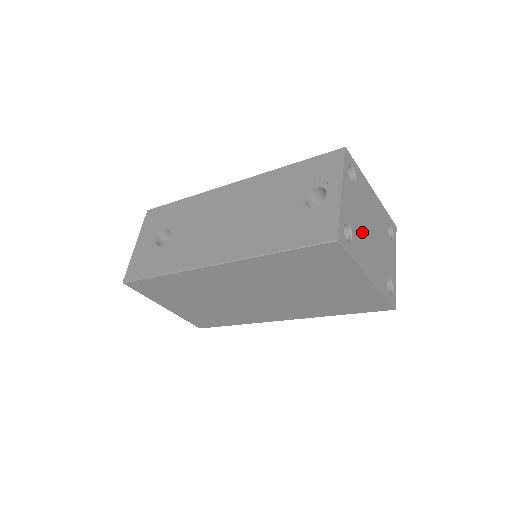
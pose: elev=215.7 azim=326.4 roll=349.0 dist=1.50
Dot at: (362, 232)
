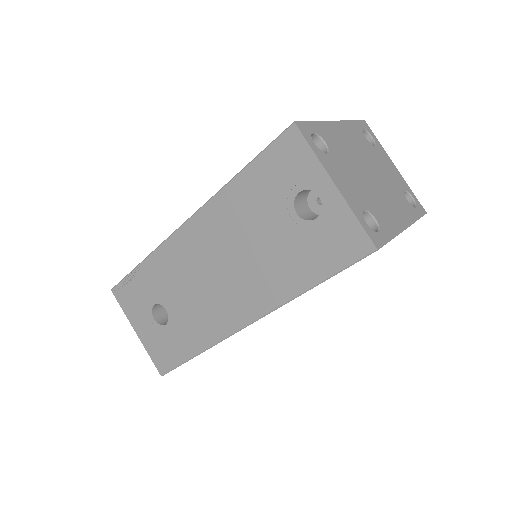
Dot at: (370, 192)
